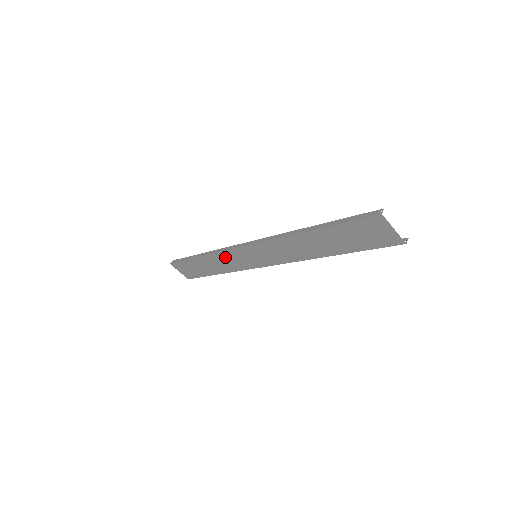
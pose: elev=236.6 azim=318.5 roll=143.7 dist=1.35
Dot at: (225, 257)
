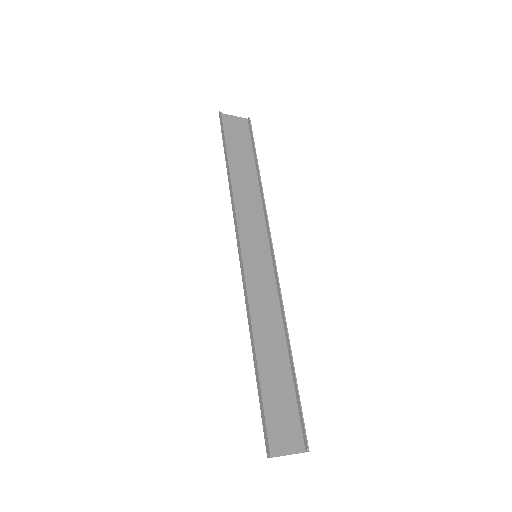
Dot at: (241, 211)
